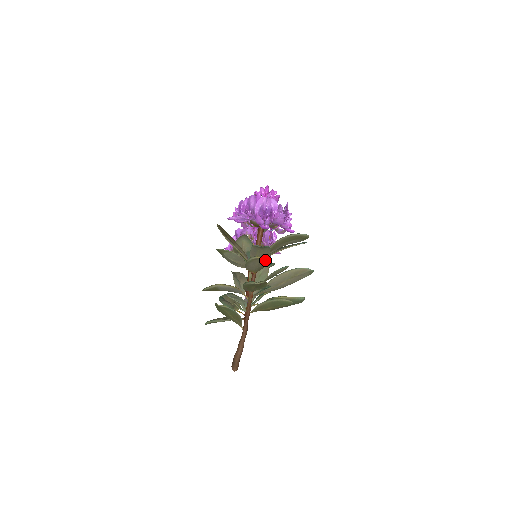
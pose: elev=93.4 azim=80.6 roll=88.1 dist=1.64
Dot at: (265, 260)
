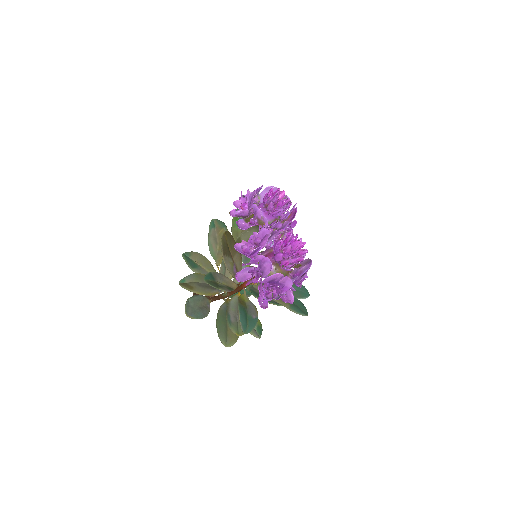
Dot at: occluded
